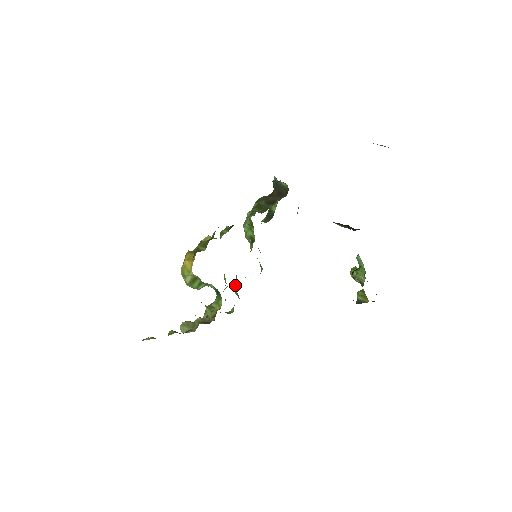
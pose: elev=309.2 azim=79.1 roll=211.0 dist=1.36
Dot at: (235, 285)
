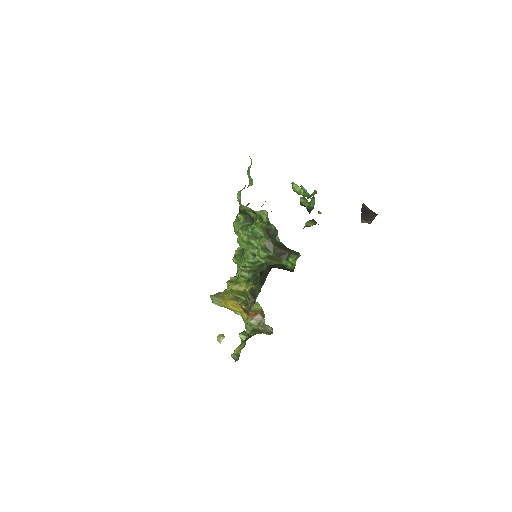
Dot at: (238, 265)
